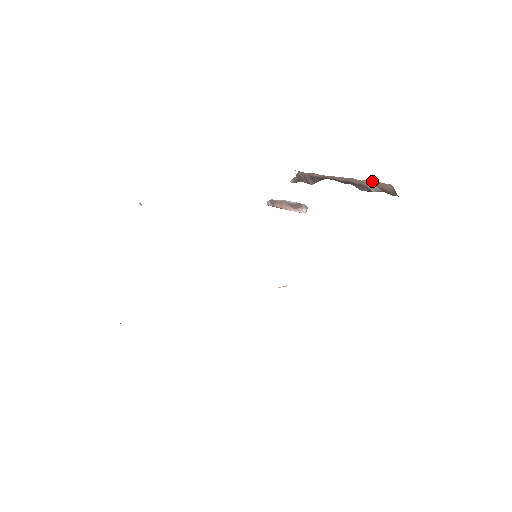
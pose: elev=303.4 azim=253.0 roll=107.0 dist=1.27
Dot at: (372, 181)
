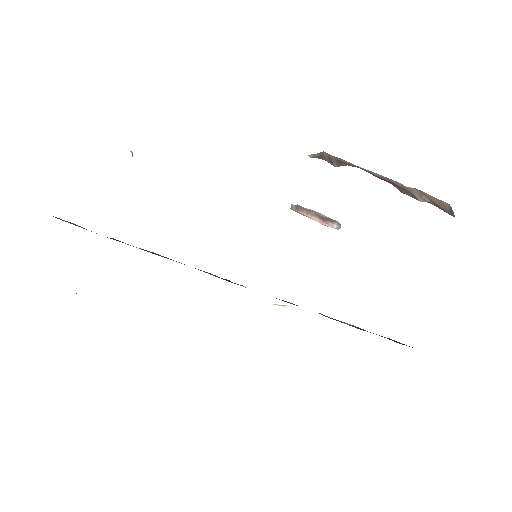
Dot at: (423, 192)
